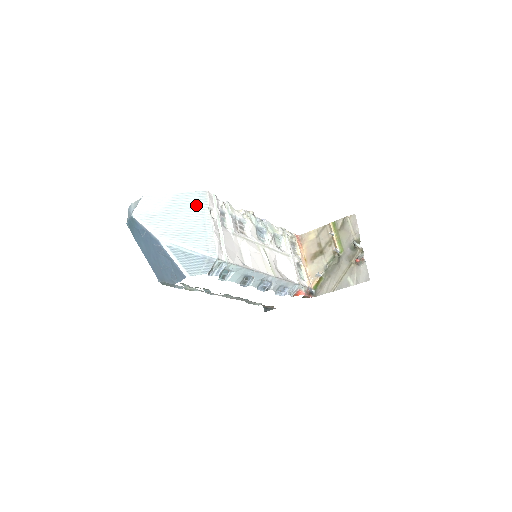
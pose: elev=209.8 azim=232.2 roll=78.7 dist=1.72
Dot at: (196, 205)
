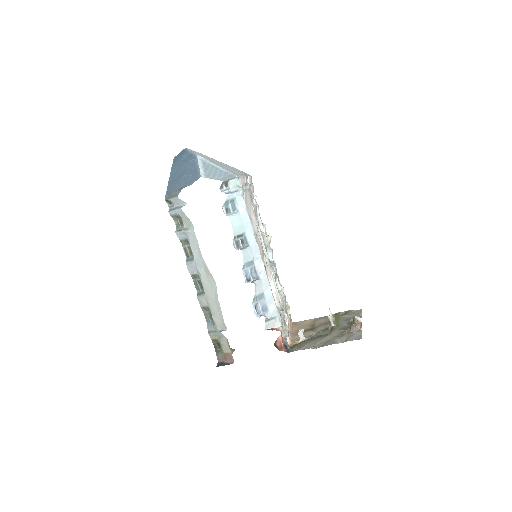
Dot at: occluded
